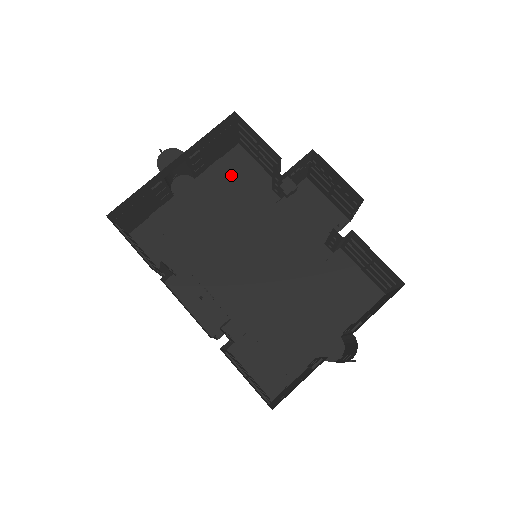
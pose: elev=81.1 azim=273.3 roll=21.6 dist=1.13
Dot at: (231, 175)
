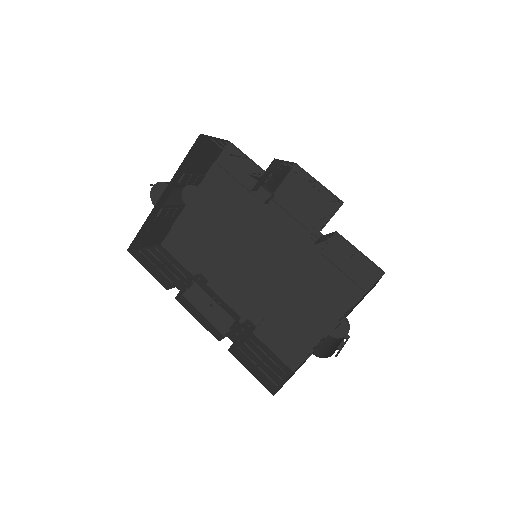
Dot at: (227, 177)
